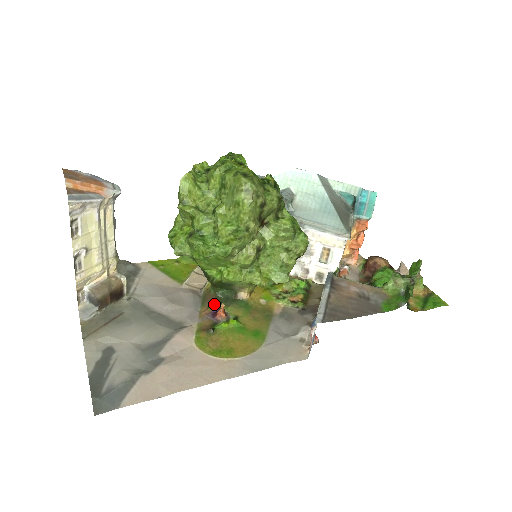
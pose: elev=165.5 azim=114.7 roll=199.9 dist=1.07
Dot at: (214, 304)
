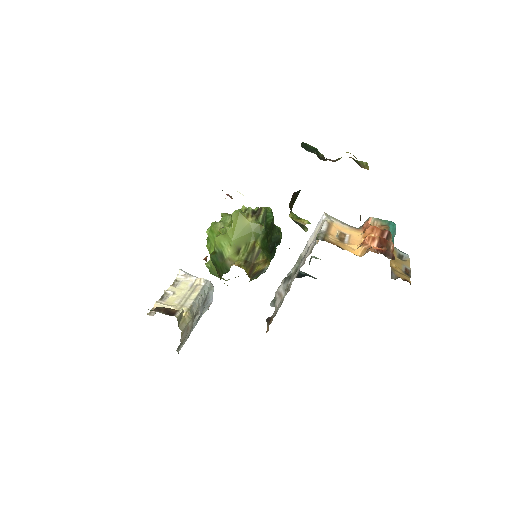
Dot at: occluded
